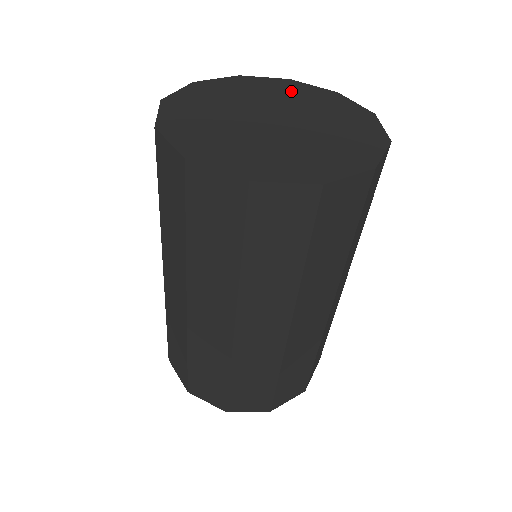
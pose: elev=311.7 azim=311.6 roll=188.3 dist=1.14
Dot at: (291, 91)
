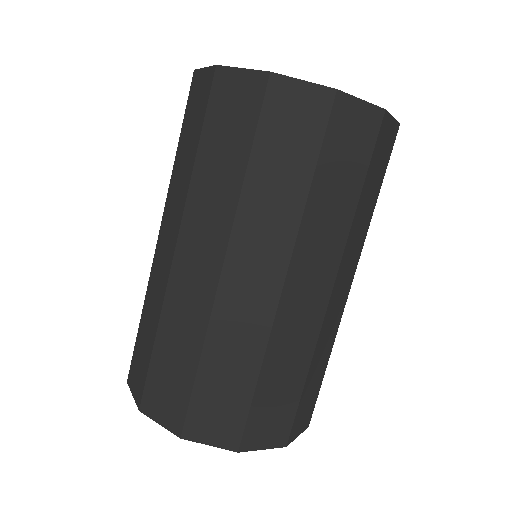
Dot at: occluded
